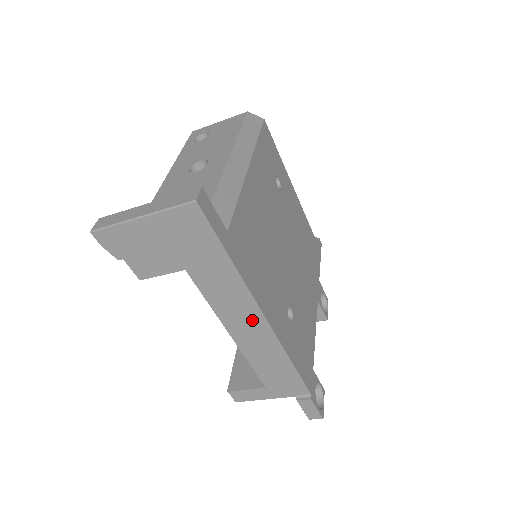
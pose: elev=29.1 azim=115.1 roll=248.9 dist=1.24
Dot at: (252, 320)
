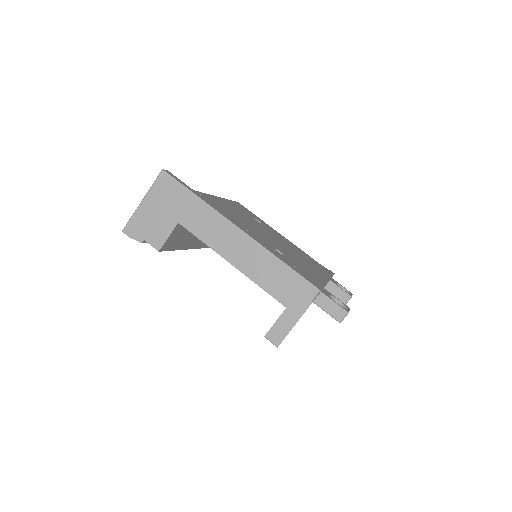
Dot at: (235, 238)
